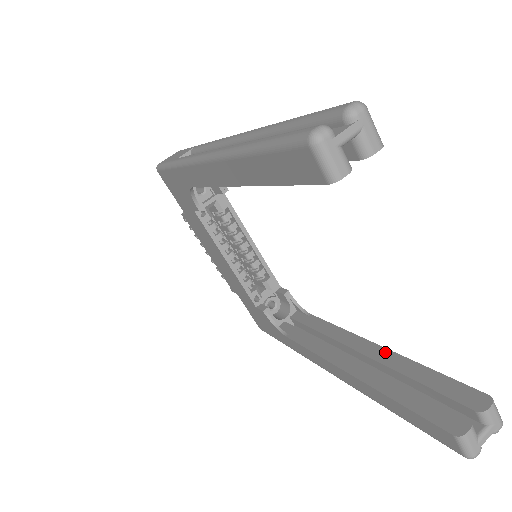
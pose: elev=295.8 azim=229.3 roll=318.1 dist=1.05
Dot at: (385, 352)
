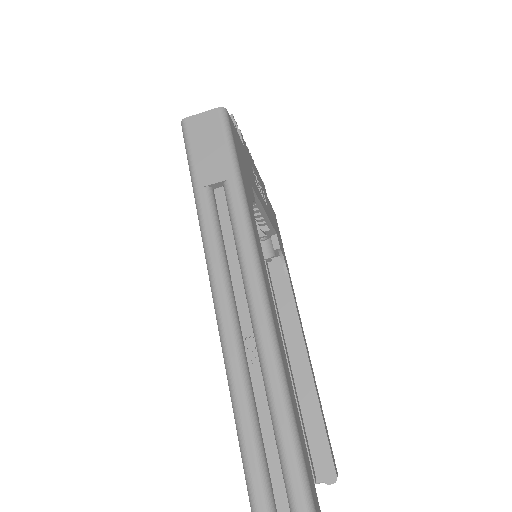
Dot at: (310, 382)
